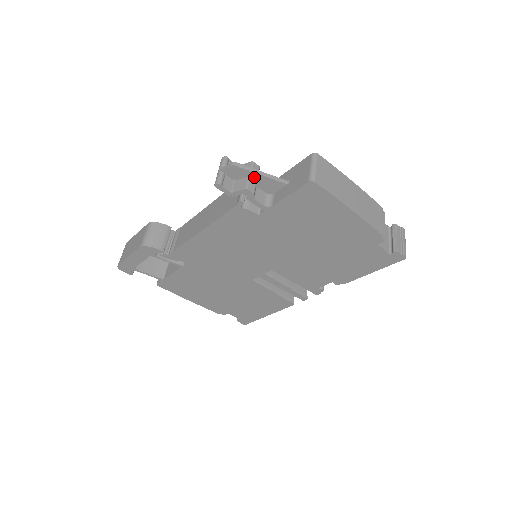
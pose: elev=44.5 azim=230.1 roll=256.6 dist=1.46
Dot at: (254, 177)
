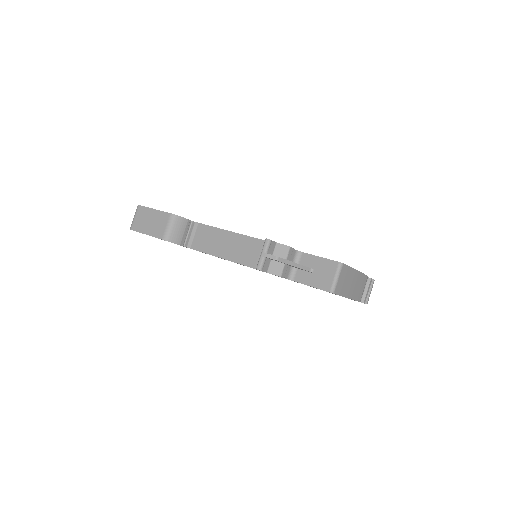
Dot at: occluded
